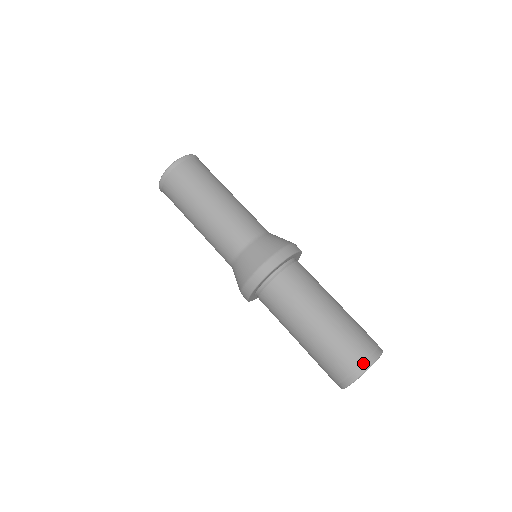
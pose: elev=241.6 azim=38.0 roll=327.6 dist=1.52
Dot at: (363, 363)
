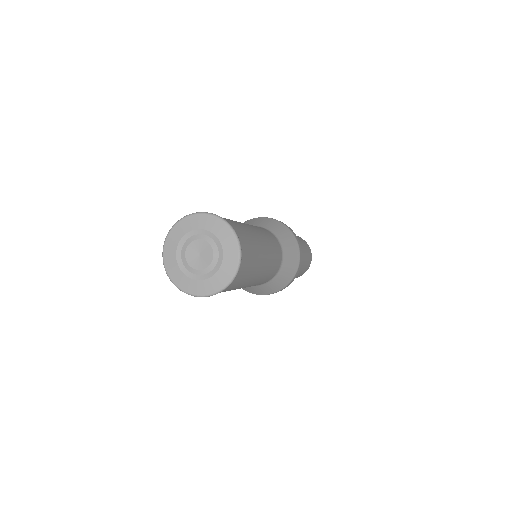
Dot at: occluded
